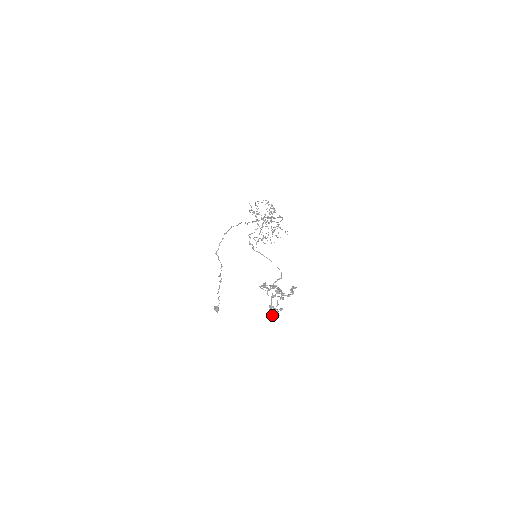
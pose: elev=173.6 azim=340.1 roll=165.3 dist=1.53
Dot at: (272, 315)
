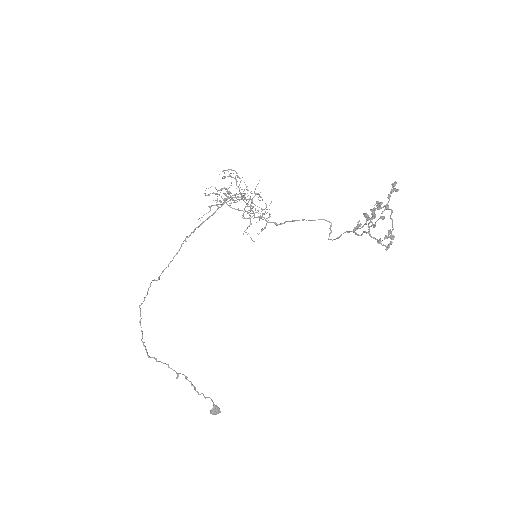
Dot at: (387, 249)
